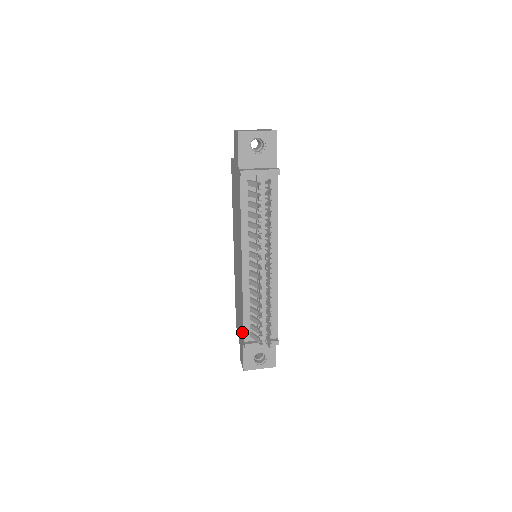
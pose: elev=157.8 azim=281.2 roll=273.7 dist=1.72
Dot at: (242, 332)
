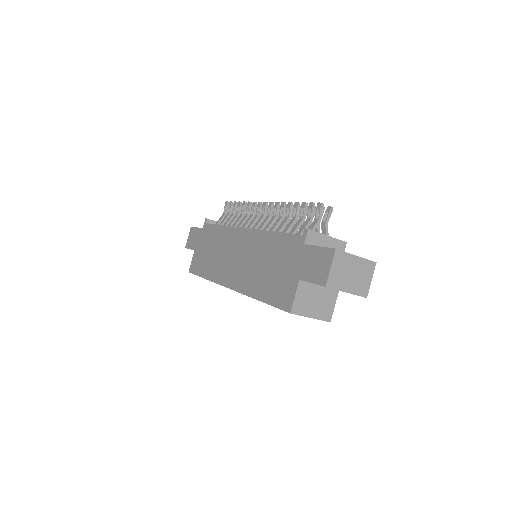
Dot at: (293, 243)
